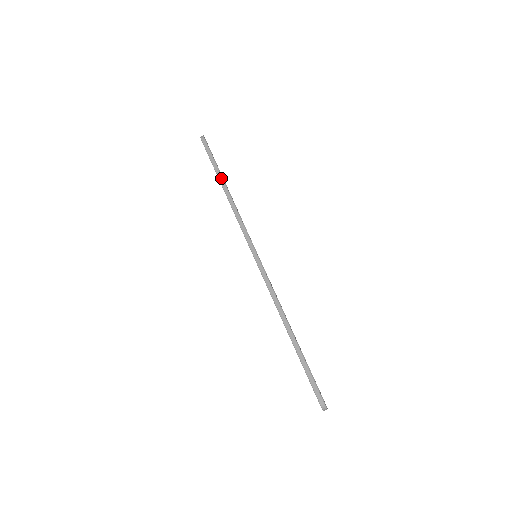
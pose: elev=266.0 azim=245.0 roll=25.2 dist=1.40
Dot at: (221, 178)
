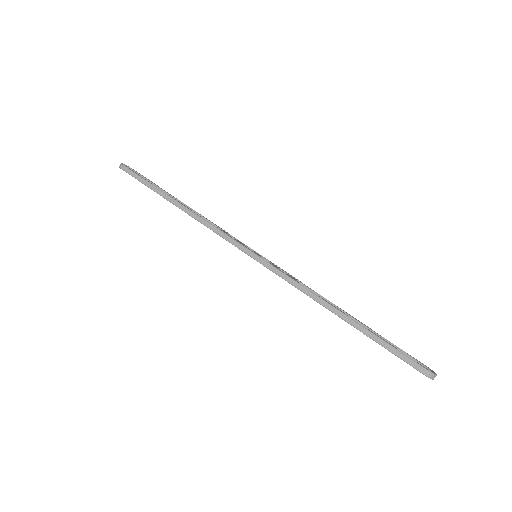
Dot at: (167, 197)
